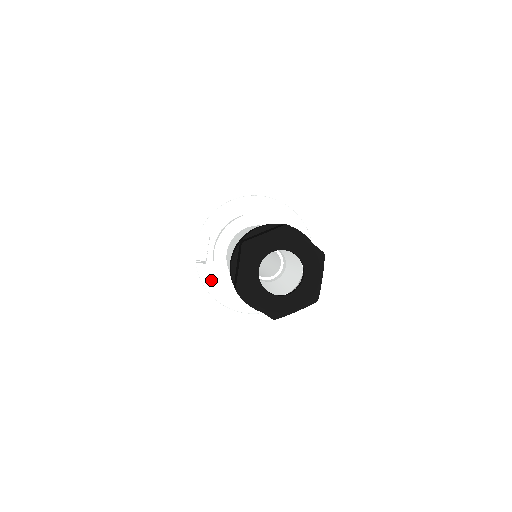
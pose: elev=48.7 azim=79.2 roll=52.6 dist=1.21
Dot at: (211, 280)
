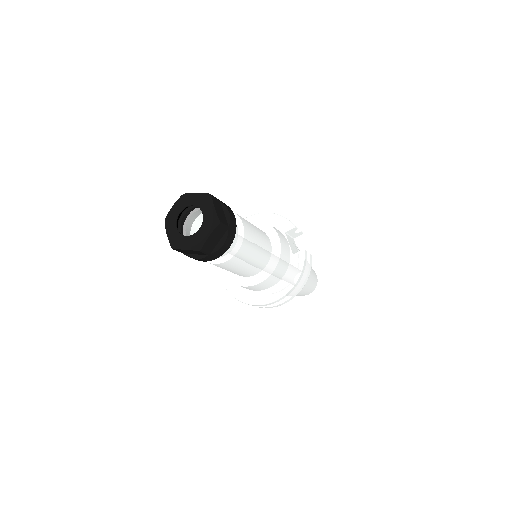
Dot at: (239, 292)
